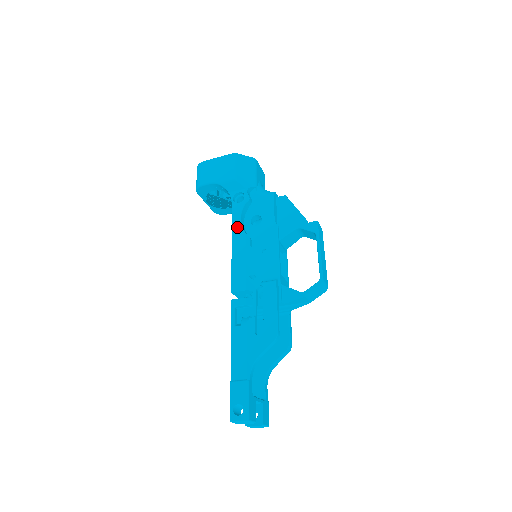
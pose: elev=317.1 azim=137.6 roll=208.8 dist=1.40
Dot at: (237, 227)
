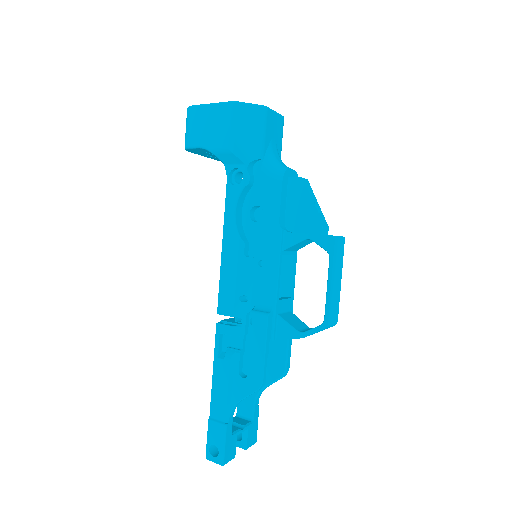
Dot at: (230, 224)
